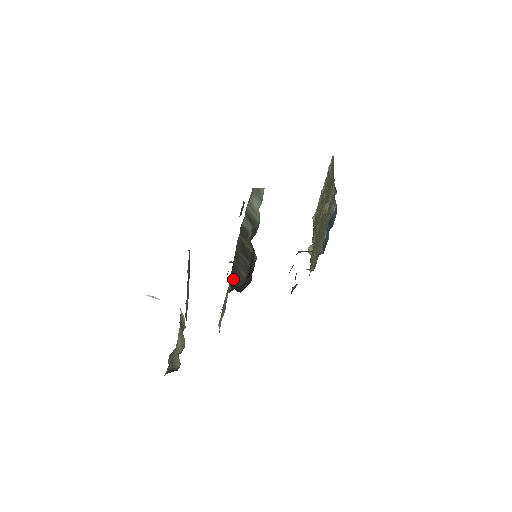
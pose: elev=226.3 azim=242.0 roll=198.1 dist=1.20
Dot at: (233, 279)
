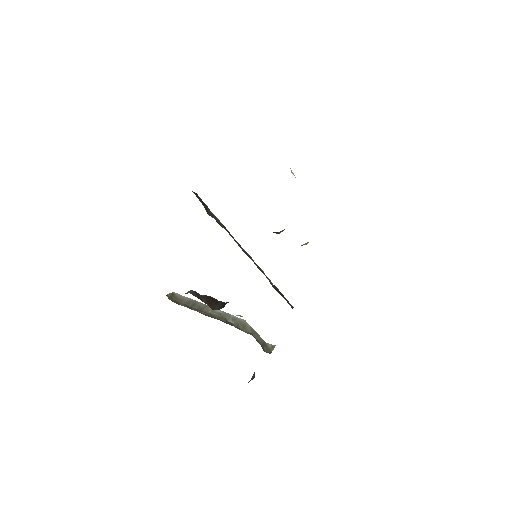
Dot at: occluded
